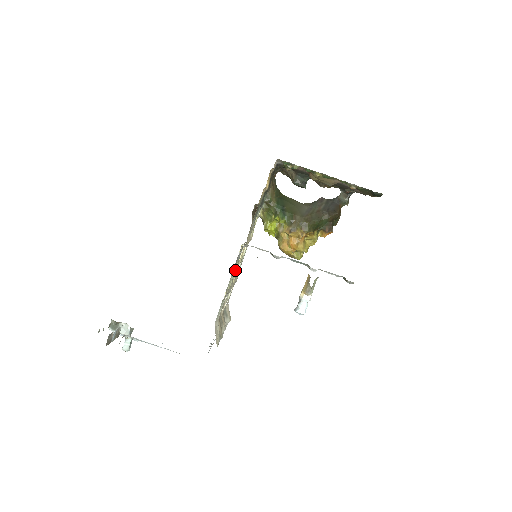
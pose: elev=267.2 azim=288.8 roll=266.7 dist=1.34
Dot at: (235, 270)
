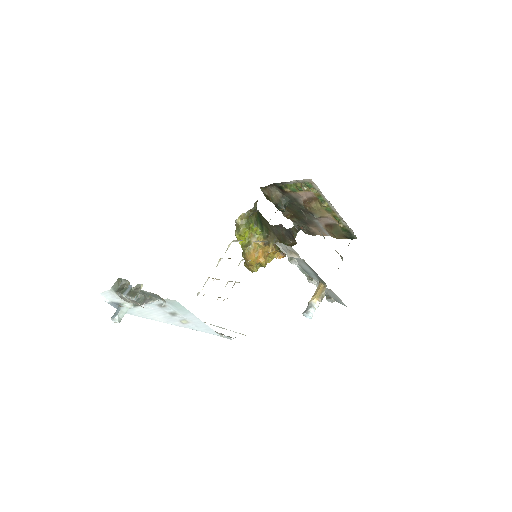
Dot at: (239, 263)
